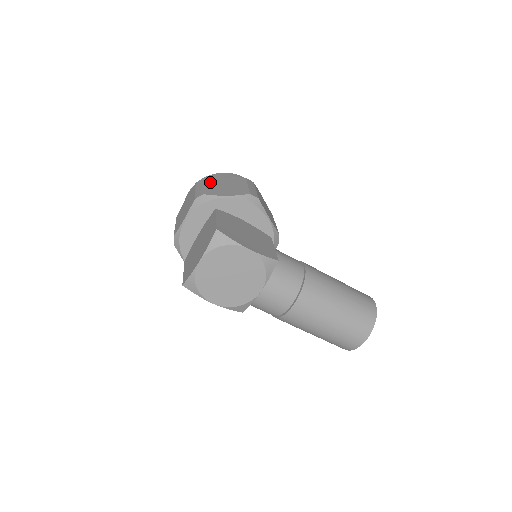
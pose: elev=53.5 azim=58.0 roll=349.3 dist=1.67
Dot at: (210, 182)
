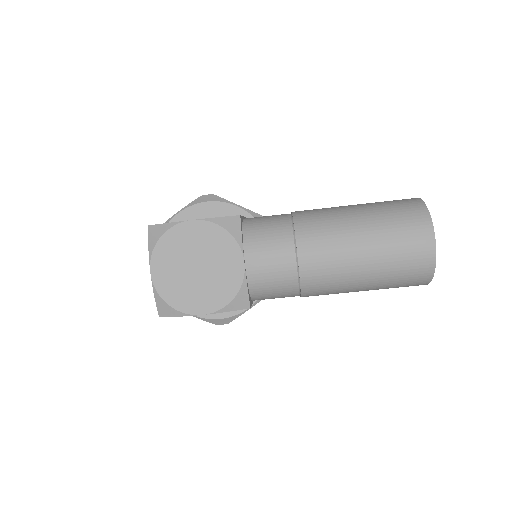
Dot at: occluded
